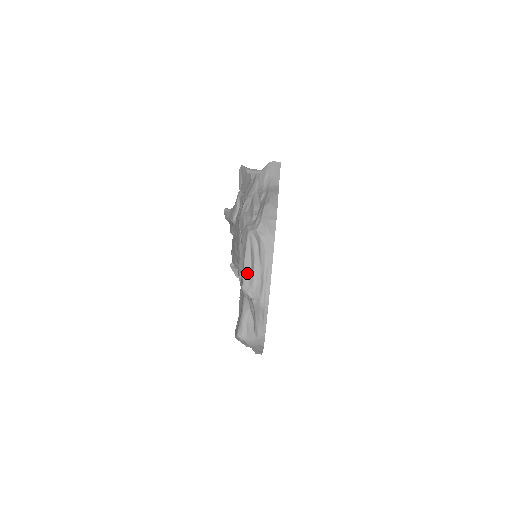
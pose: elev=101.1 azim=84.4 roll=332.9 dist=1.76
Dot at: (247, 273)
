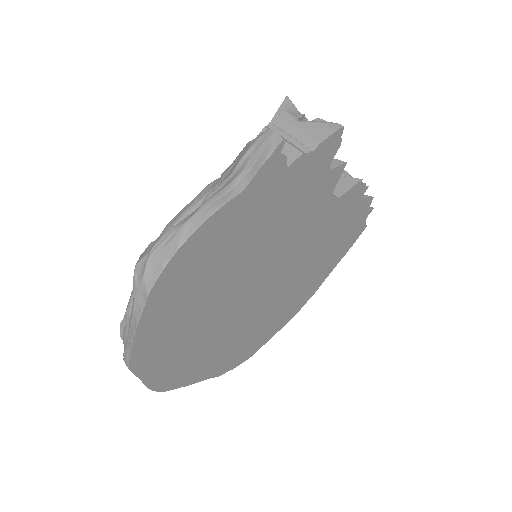
Dot at: occluded
